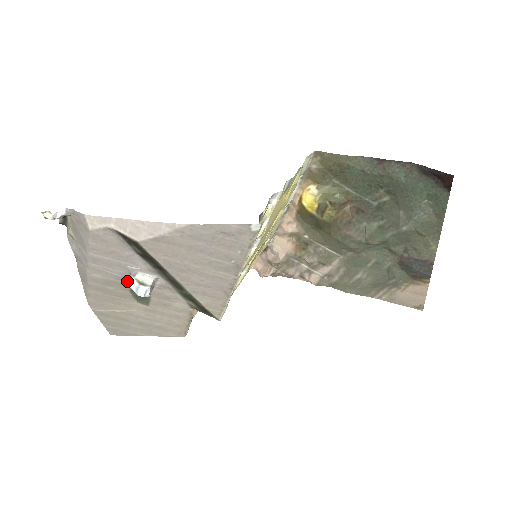
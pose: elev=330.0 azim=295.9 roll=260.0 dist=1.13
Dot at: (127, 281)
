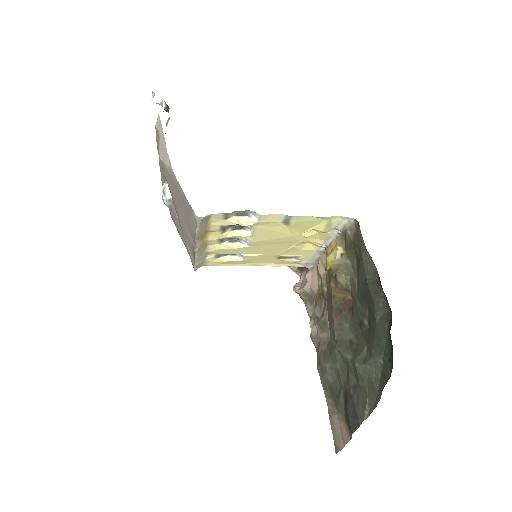
Dot at: occluded
